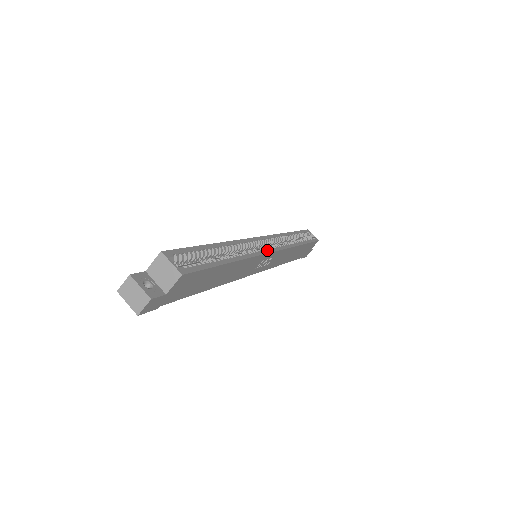
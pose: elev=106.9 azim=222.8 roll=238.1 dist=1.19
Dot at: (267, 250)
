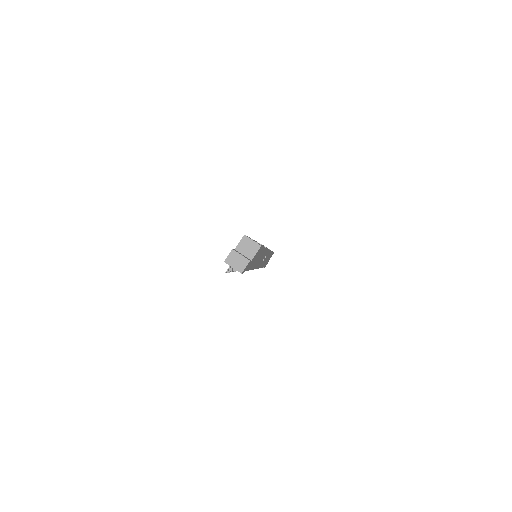
Dot at: occluded
